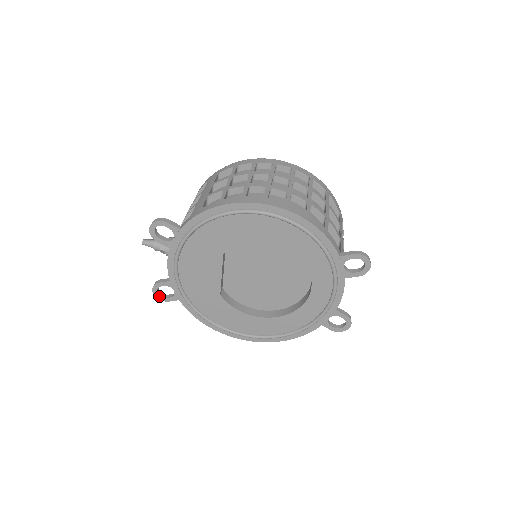
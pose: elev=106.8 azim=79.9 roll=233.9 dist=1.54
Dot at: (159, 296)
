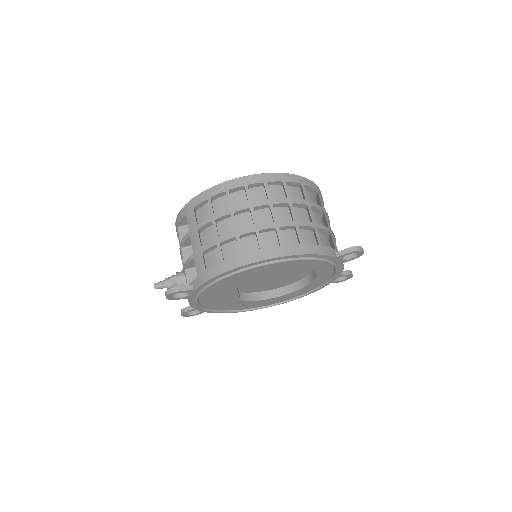
Dot at: (188, 316)
